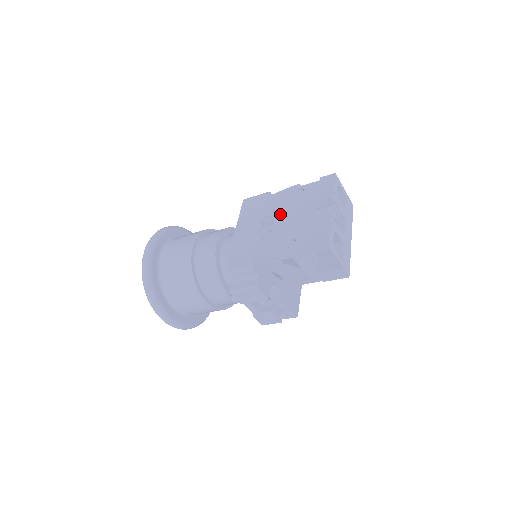
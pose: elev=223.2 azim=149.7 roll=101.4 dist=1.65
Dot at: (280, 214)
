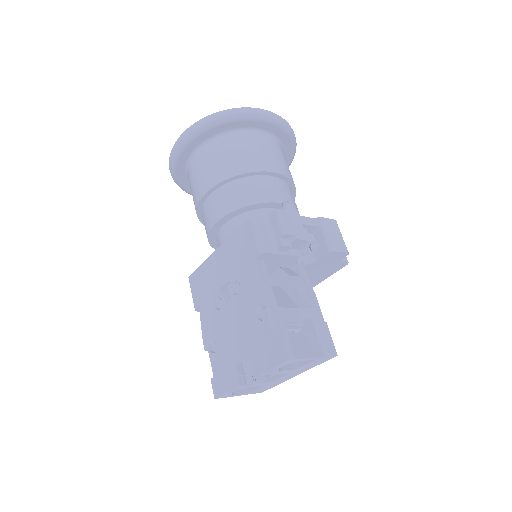
Dot at: (236, 305)
